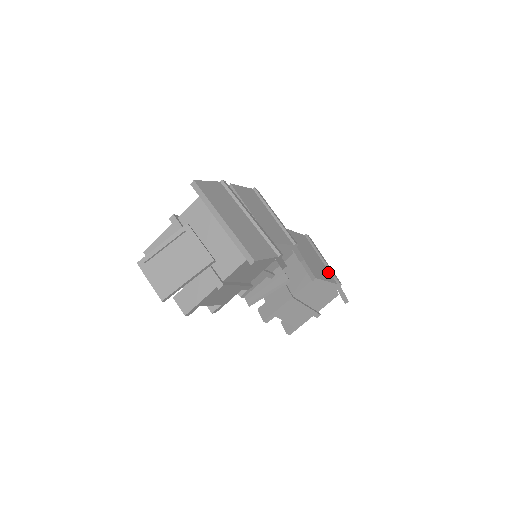
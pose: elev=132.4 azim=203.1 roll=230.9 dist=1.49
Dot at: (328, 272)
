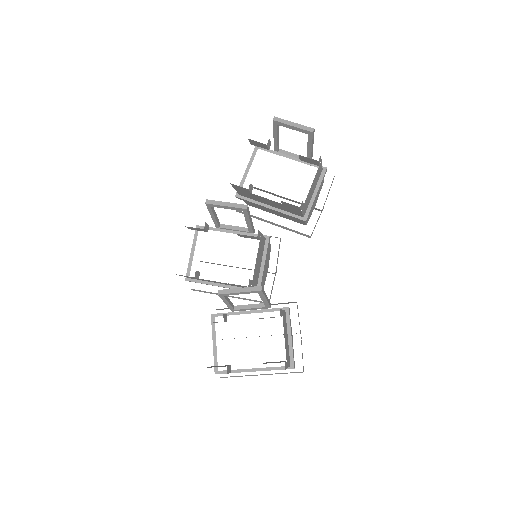
Dot at: occluded
